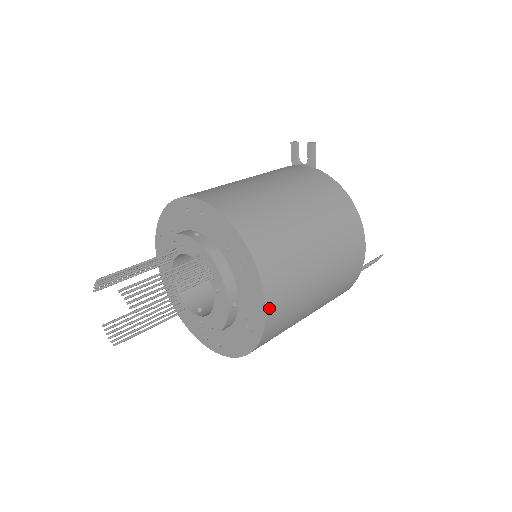
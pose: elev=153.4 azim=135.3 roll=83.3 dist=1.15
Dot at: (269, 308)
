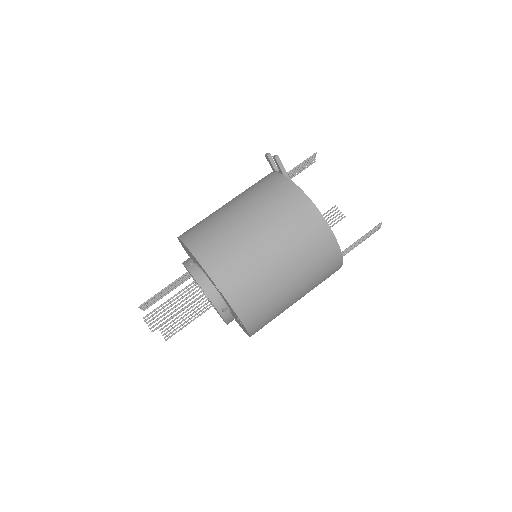
Dot at: (240, 313)
